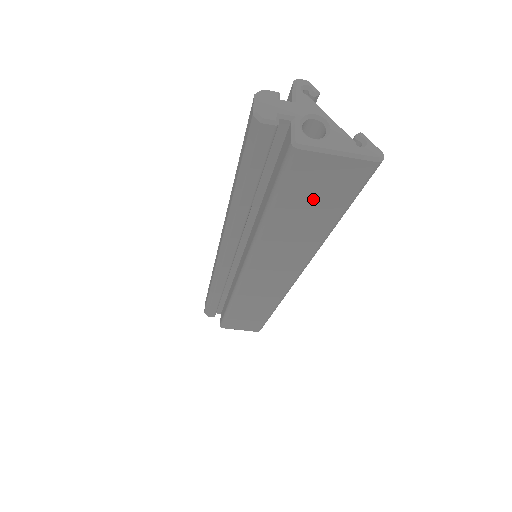
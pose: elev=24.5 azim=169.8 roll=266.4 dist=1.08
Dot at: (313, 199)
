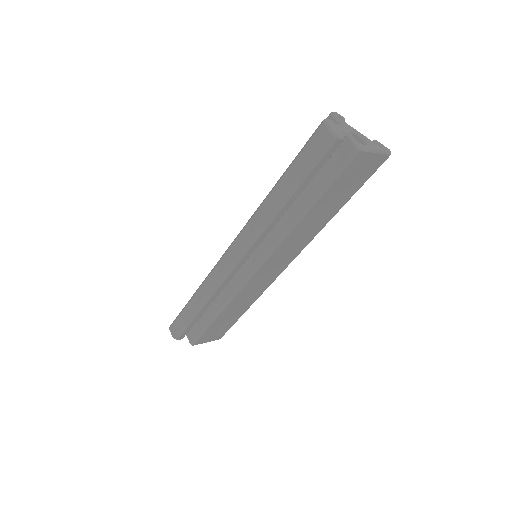
Dot at: (345, 188)
